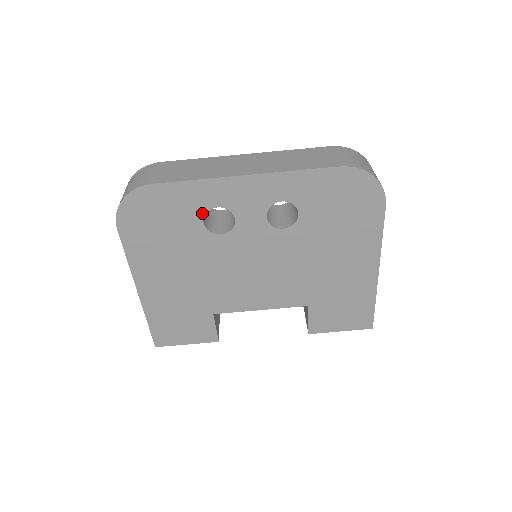
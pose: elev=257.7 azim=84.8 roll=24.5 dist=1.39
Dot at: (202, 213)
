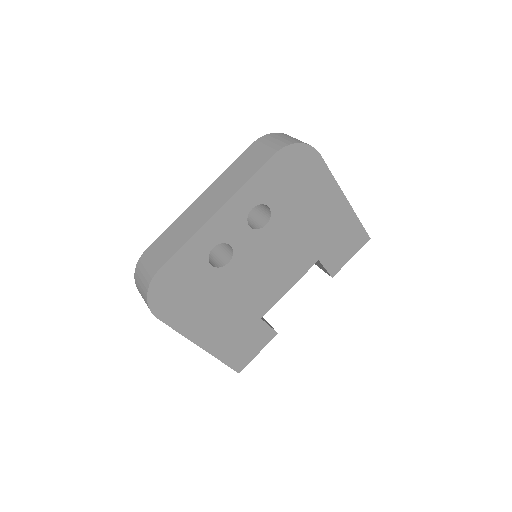
Dot at: (206, 260)
